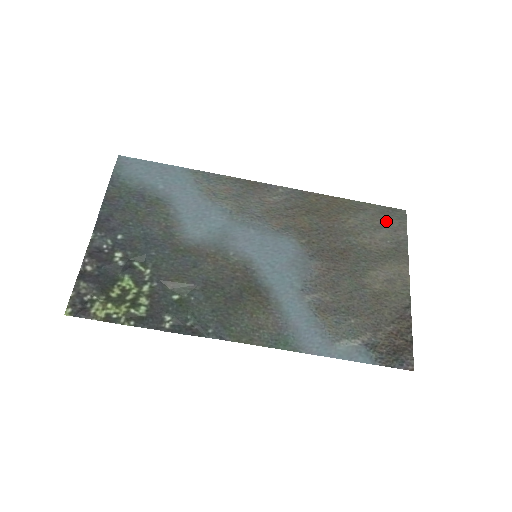
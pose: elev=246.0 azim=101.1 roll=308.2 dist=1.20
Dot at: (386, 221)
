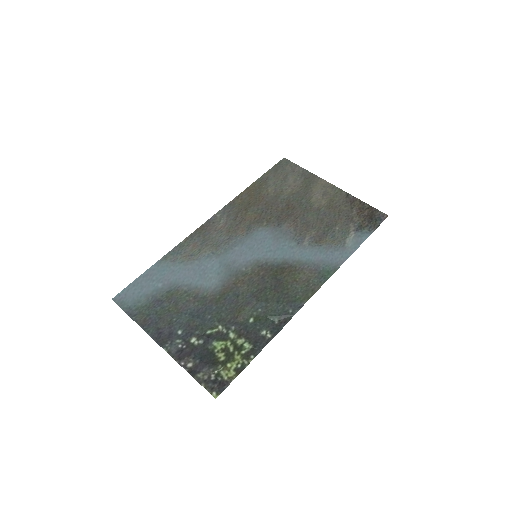
Dot at: (284, 172)
